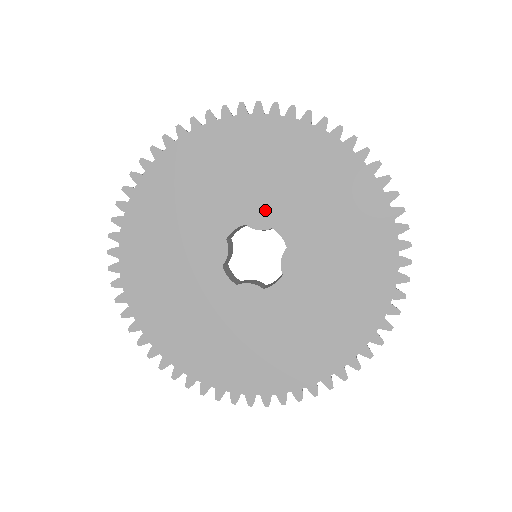
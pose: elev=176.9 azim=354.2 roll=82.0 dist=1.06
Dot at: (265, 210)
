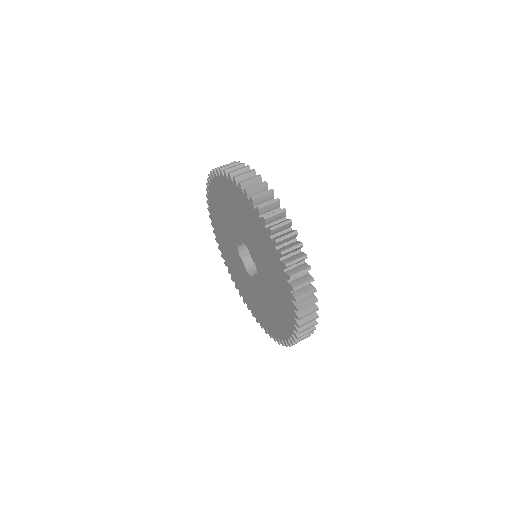
Dot at: (256, 257)
